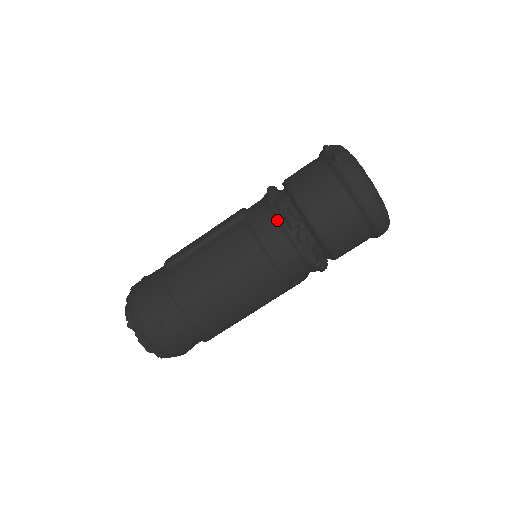
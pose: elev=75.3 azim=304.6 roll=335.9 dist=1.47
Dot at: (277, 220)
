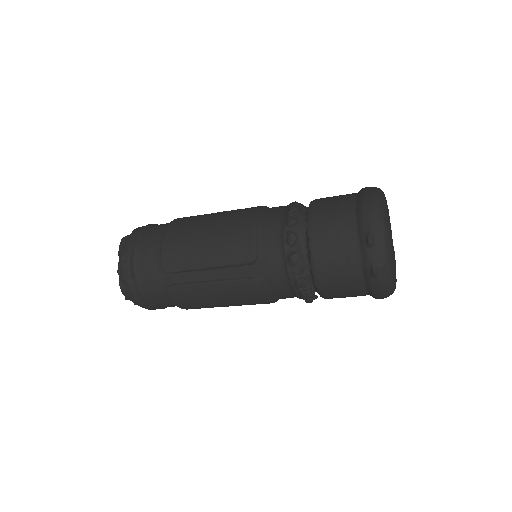
Dot at: (291, 287)
